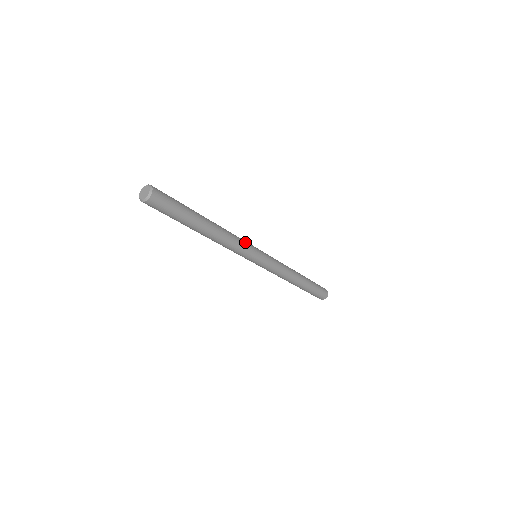
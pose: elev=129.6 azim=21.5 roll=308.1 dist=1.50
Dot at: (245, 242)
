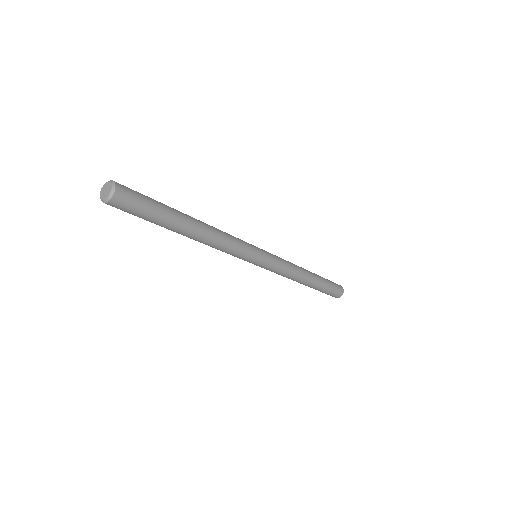
Dot at: (241, 250)
